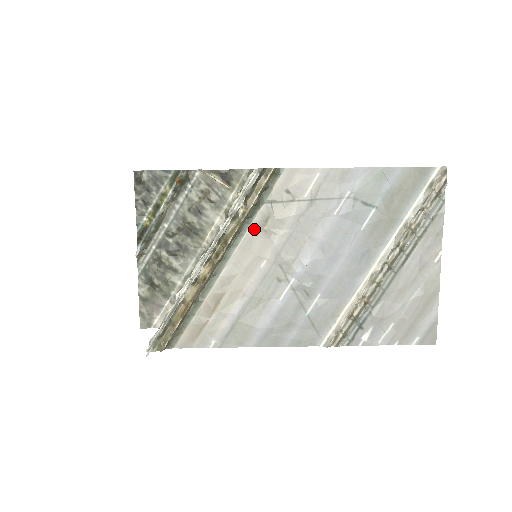
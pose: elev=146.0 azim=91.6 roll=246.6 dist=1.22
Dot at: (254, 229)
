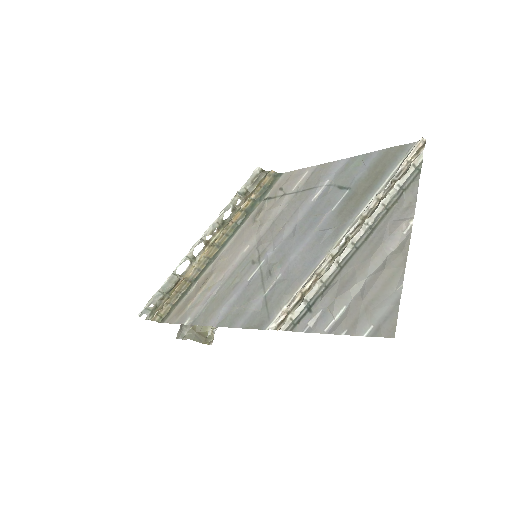
Dot at: (249, 221)
